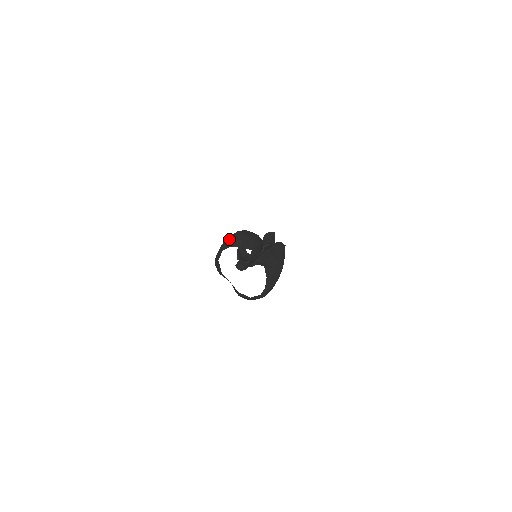
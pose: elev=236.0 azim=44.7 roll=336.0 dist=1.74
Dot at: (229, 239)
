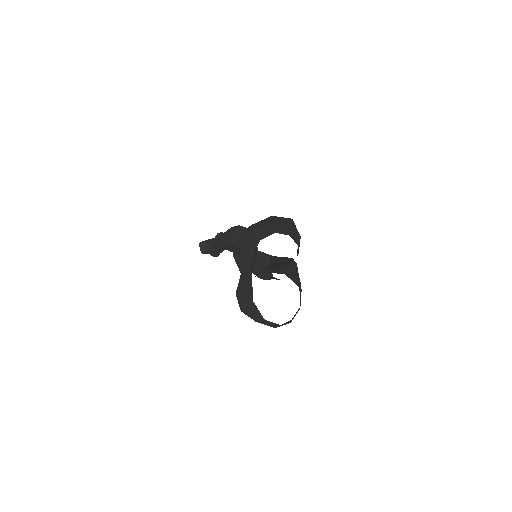
Dot at: (282, 221)
